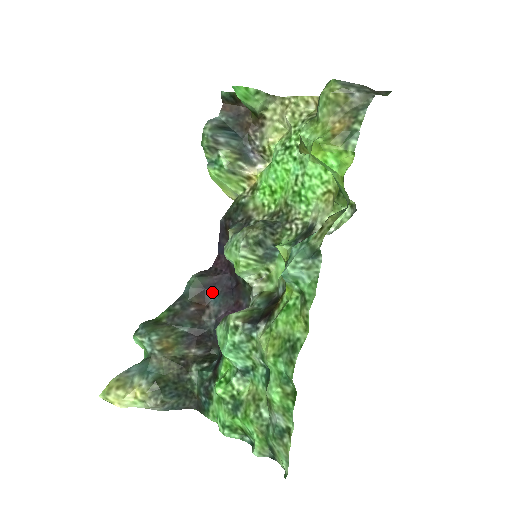
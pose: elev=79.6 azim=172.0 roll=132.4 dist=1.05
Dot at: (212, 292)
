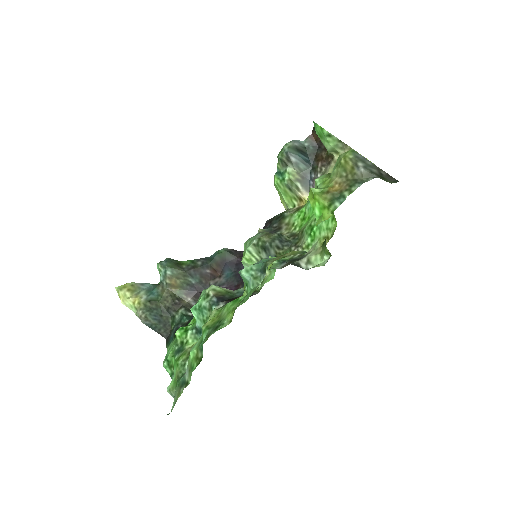
Dot at: (229, 268)
